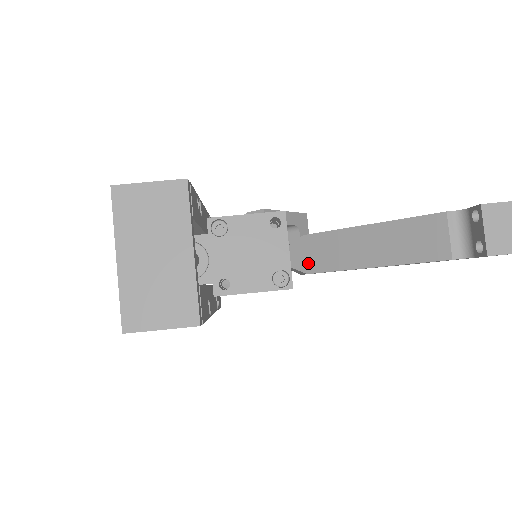
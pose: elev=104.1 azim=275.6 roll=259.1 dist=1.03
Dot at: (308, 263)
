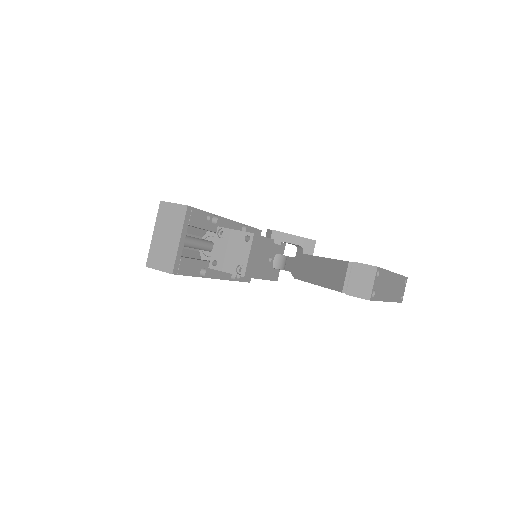
Dot at: (296, 272)
